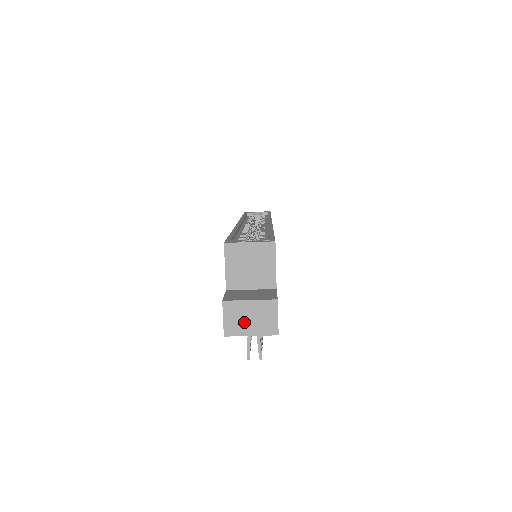
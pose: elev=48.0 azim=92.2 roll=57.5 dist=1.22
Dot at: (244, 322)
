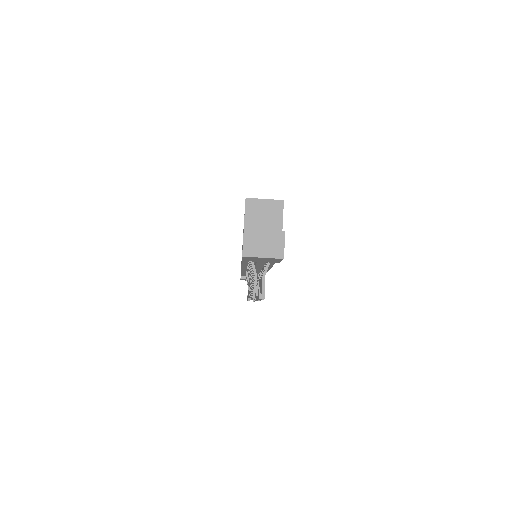
Dot at: (259, 246)
